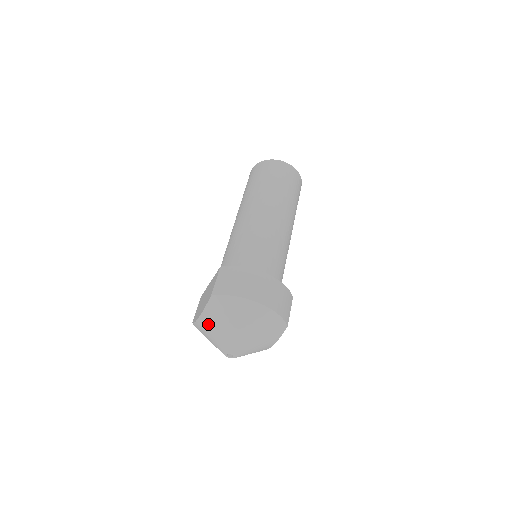
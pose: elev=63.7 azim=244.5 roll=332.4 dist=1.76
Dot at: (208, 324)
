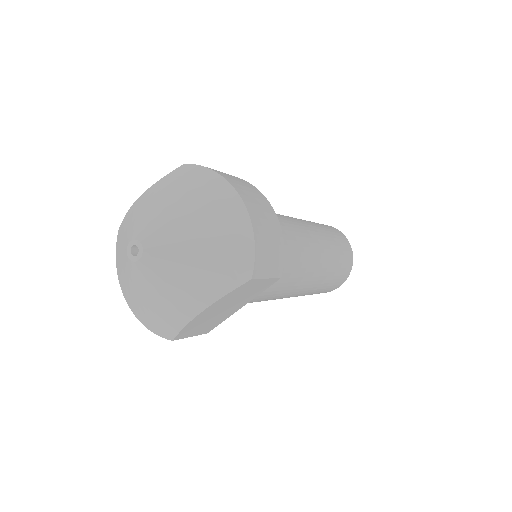
Dot at: (145, 200)
